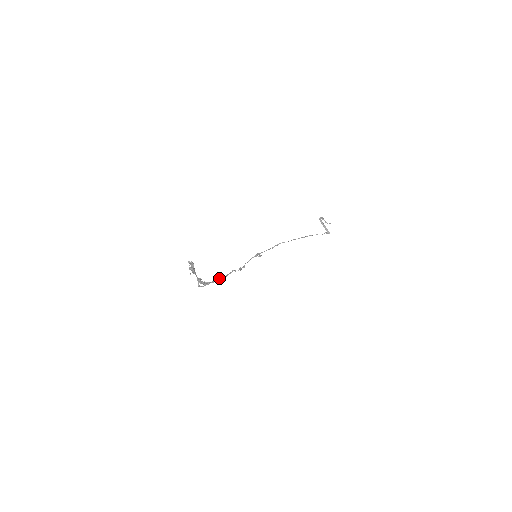
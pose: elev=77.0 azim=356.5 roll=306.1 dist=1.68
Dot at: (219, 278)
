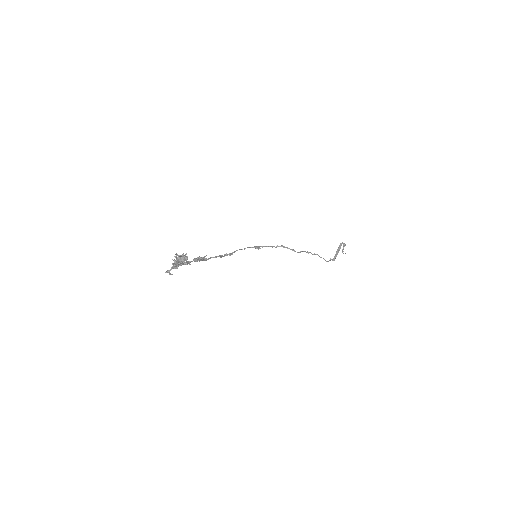
Dot at: (198, 260)
